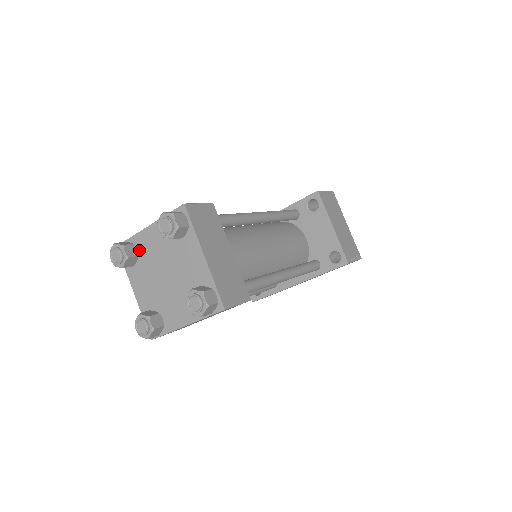
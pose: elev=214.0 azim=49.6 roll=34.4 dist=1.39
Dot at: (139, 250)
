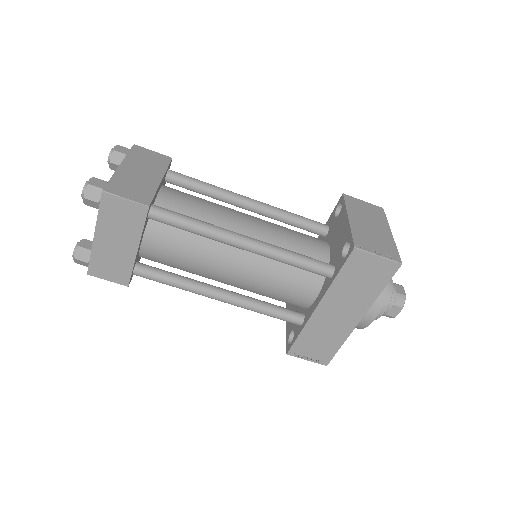
Dot at: occluded
